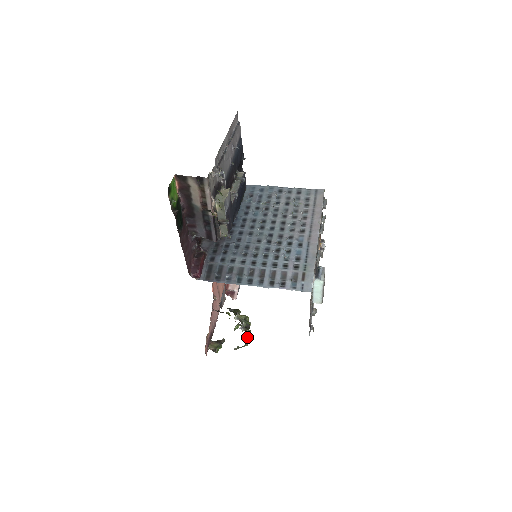
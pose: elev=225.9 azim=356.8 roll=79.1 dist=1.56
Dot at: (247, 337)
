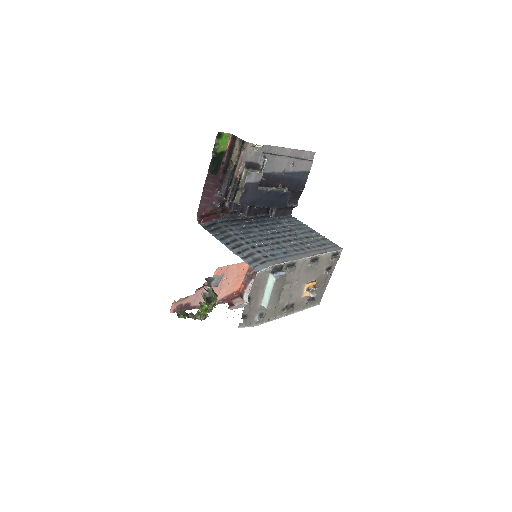
Dot at: (202, 306)
